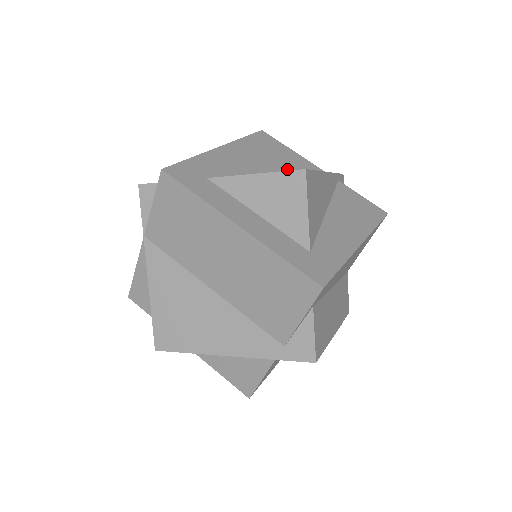
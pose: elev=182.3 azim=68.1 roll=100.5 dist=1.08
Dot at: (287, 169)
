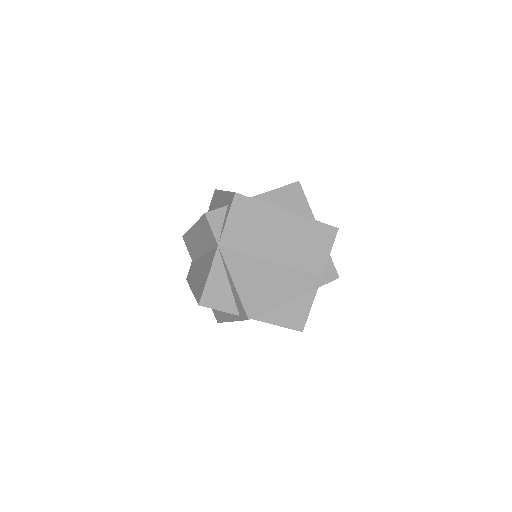
Dot at: occluded
